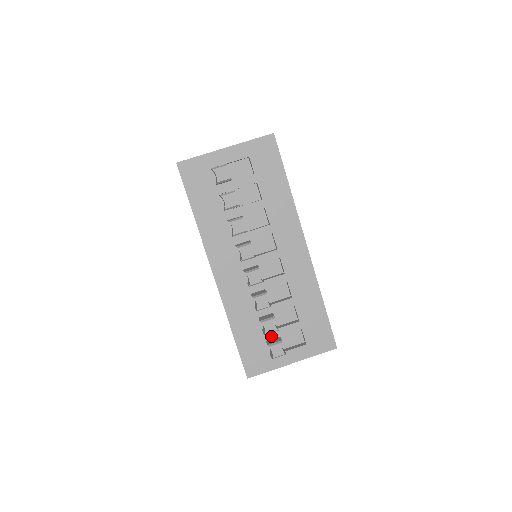
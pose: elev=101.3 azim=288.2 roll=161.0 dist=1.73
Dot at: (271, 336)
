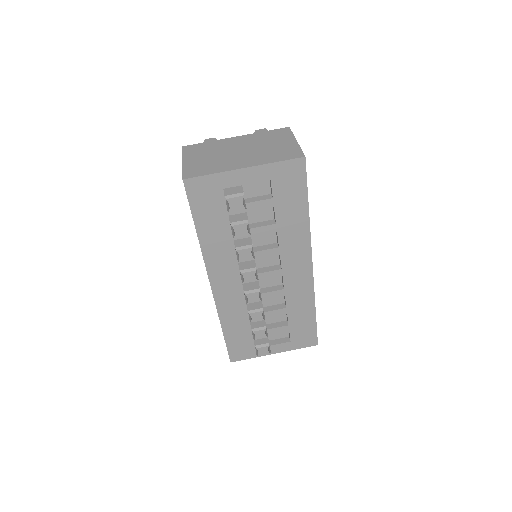
Dot at: occluded
